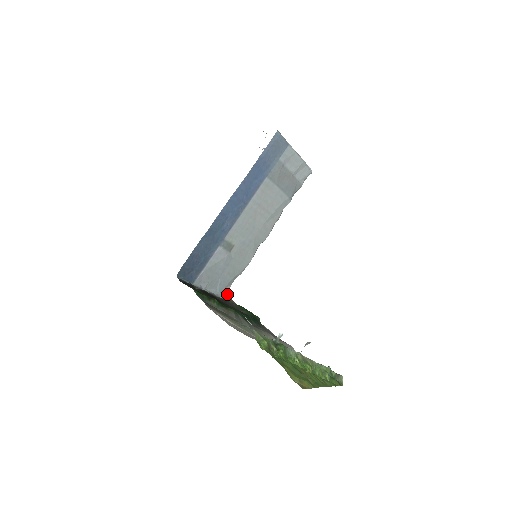
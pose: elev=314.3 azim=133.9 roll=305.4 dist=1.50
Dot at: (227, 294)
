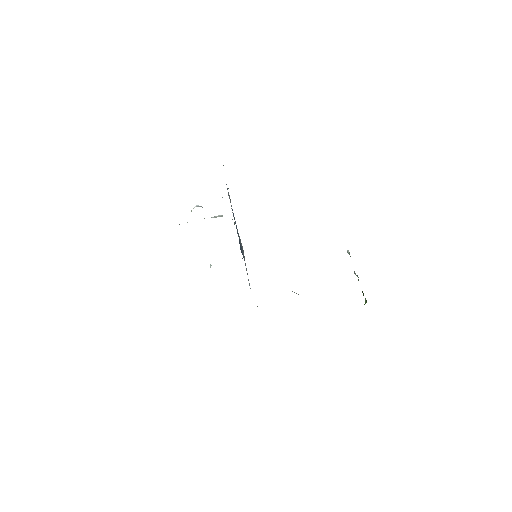
Dot at: occluded
